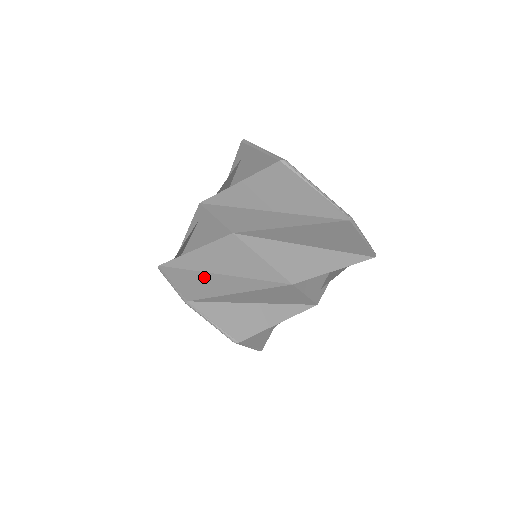
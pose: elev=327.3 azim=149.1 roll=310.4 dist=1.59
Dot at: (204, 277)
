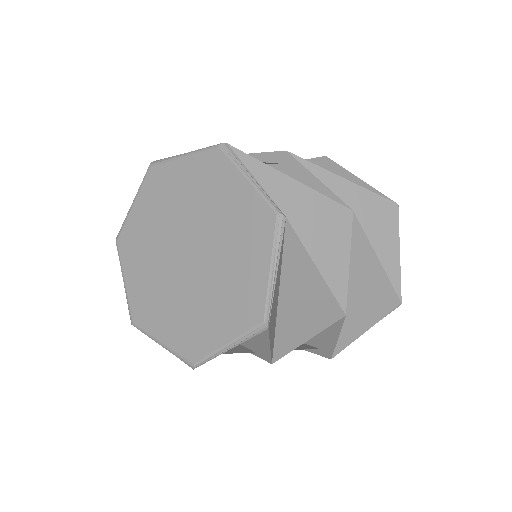
Dot at: occluded
